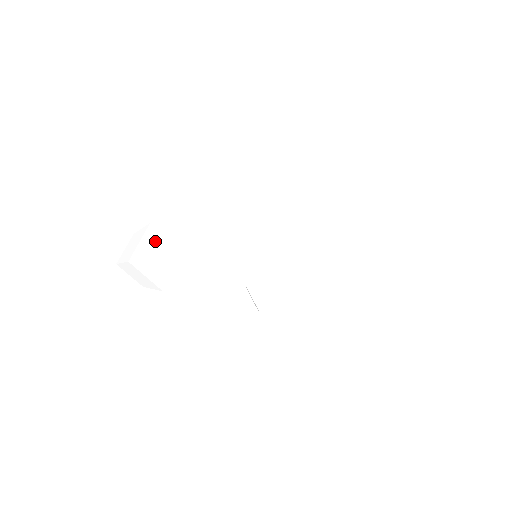
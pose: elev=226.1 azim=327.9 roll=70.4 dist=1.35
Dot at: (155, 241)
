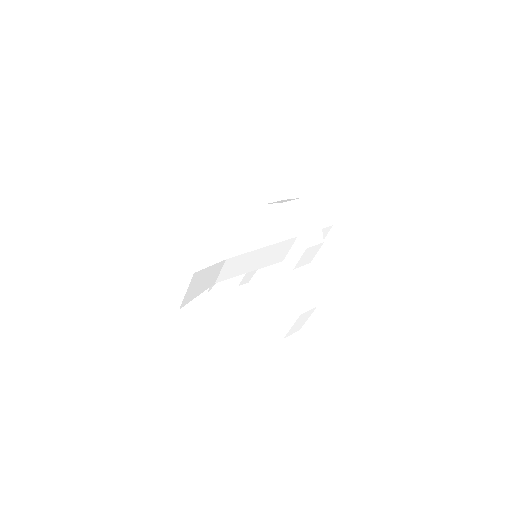
Dot at: (196, 249)
